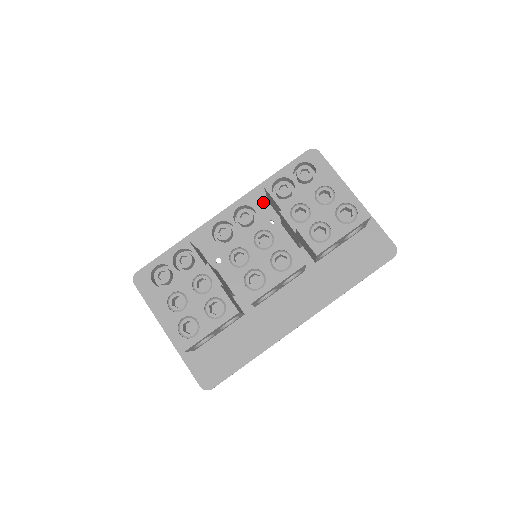
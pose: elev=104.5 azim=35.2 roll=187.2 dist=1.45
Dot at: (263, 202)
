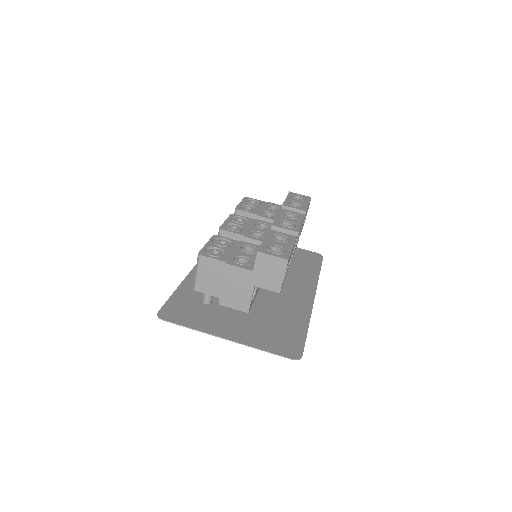
Dot at: occluded
